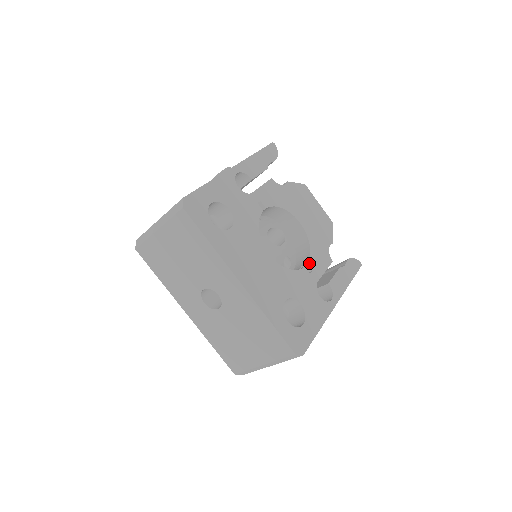
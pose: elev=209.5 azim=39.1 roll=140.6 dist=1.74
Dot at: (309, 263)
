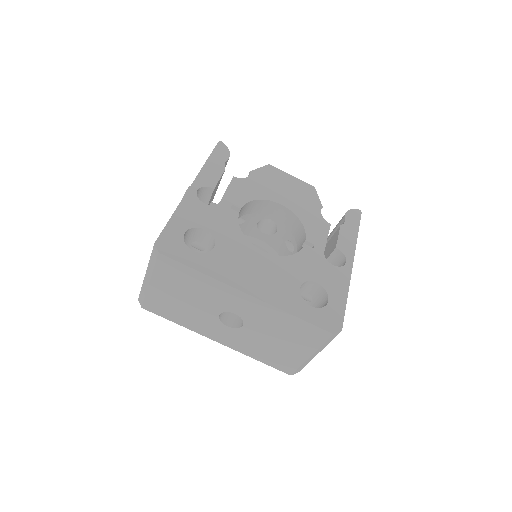
Dot at: (307, 239)
